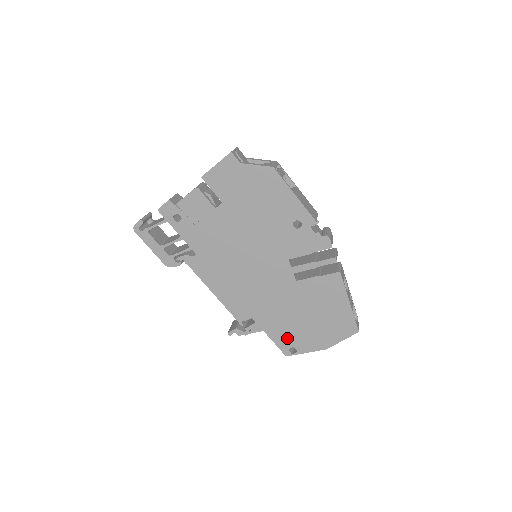
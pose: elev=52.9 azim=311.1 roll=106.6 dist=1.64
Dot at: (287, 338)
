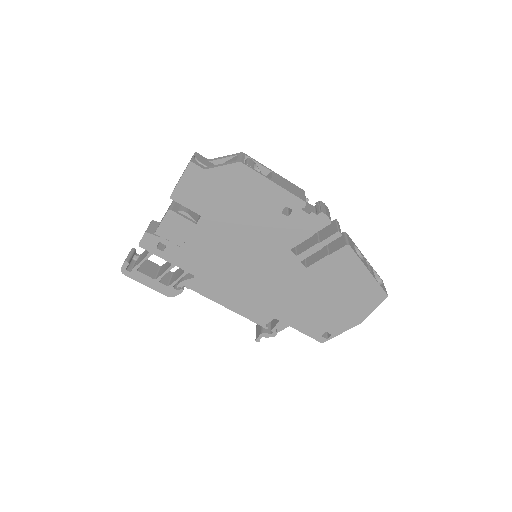
Dot at: (317, 326)
